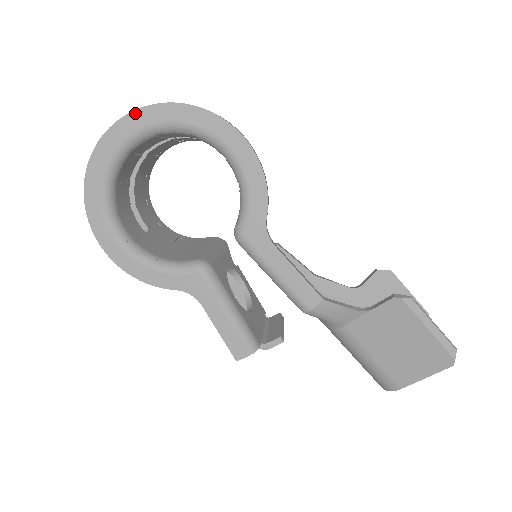
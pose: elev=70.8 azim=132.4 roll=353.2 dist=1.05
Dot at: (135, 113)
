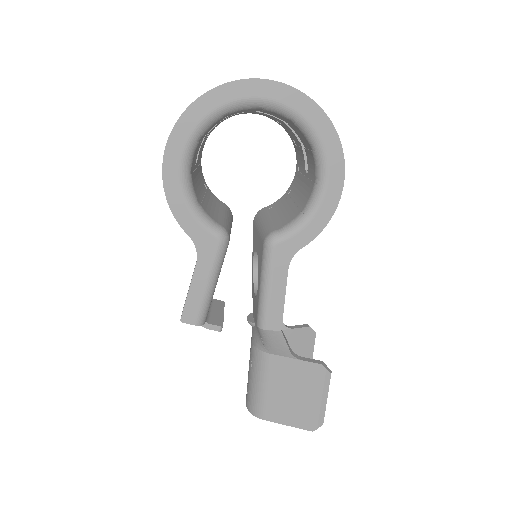
Dot at: (294, 90)
